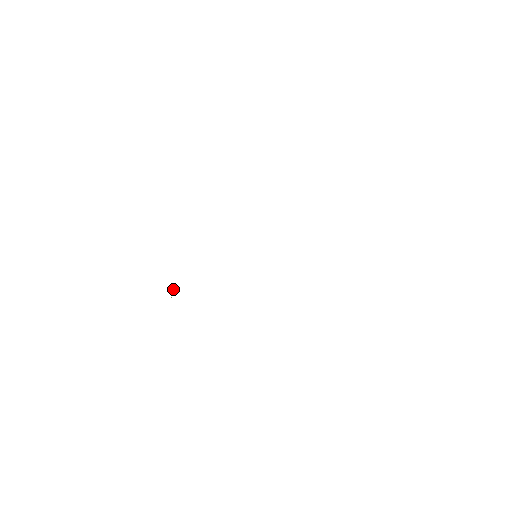
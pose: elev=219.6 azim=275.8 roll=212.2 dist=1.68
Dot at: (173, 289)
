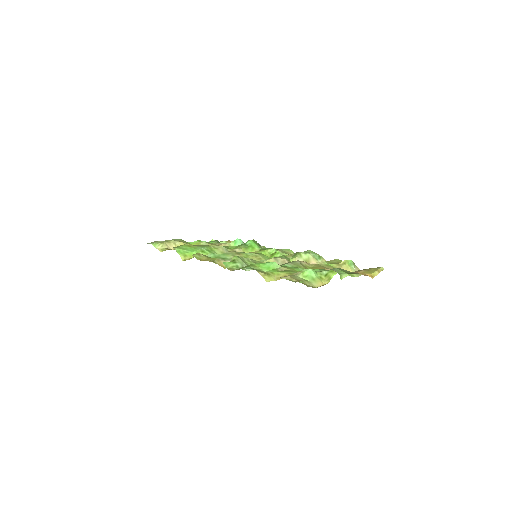
Dot at: occluded
